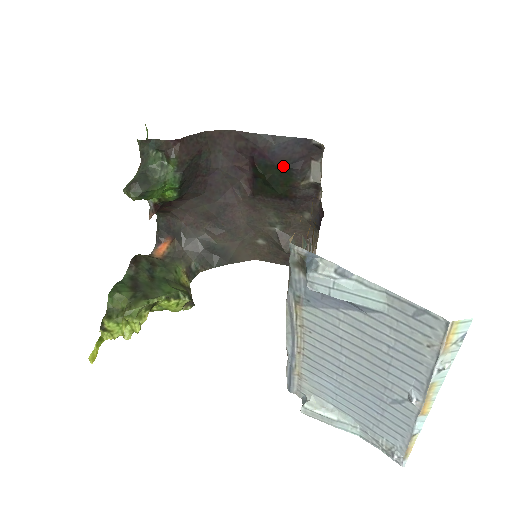
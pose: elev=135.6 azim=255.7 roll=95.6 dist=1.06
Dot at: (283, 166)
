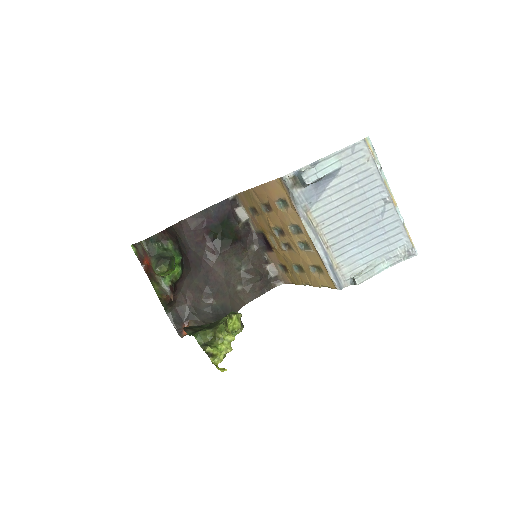
Dot at: (224, 222)
